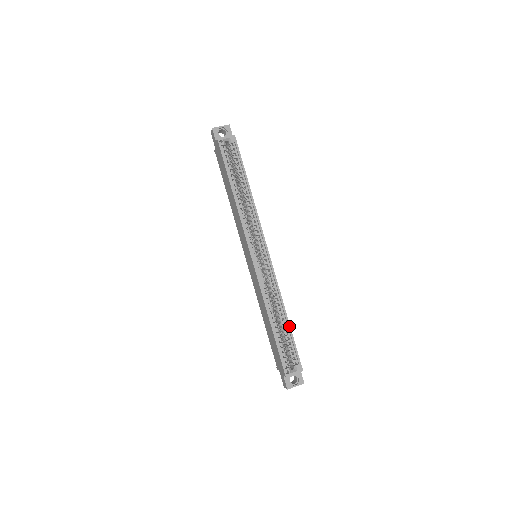
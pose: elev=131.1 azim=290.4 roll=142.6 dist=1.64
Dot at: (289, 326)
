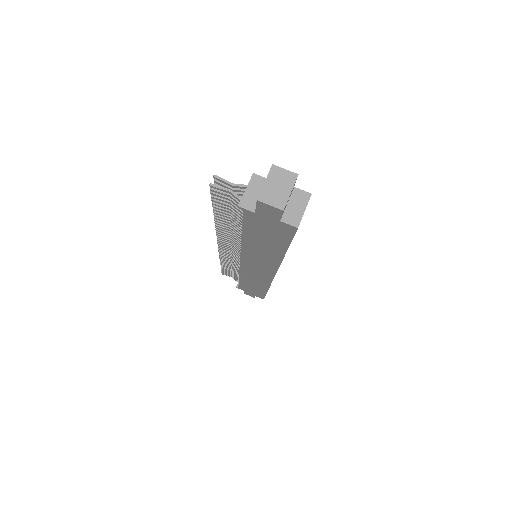
Dot at: occluded
